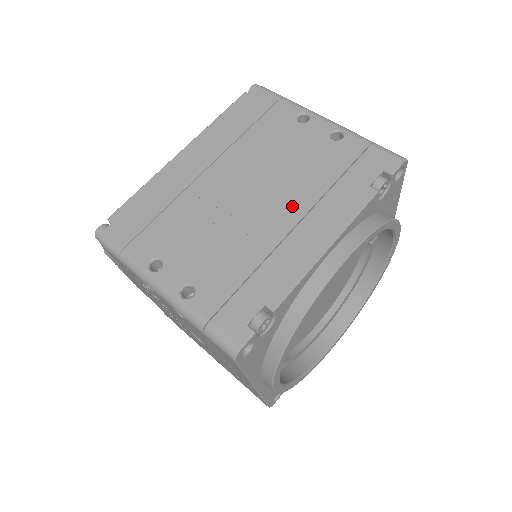
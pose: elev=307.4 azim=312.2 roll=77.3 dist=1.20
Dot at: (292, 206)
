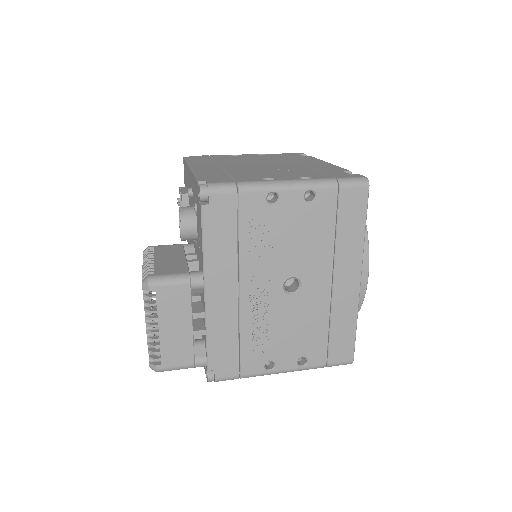
Dot at: (289, 162)
